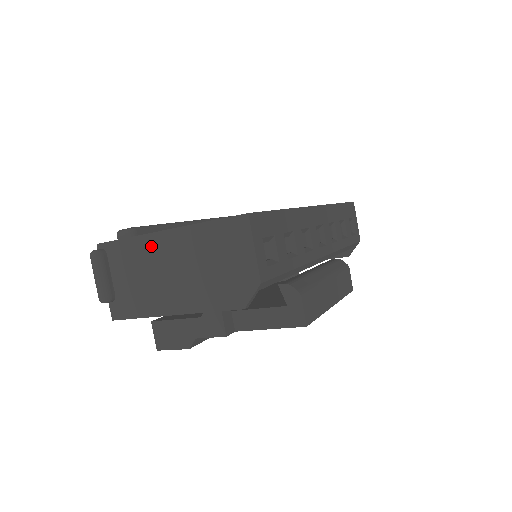
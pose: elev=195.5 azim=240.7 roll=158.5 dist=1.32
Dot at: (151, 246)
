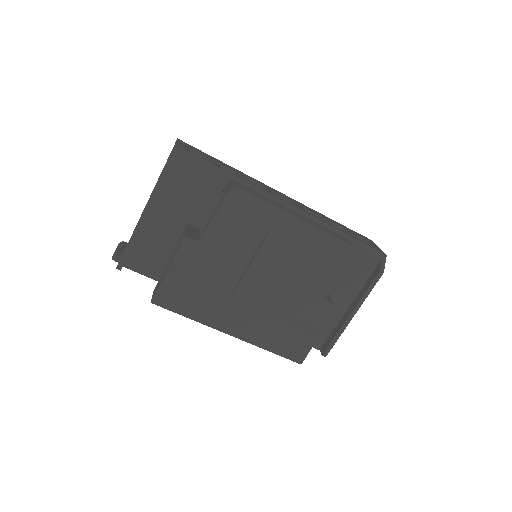
Dot at: occluded
